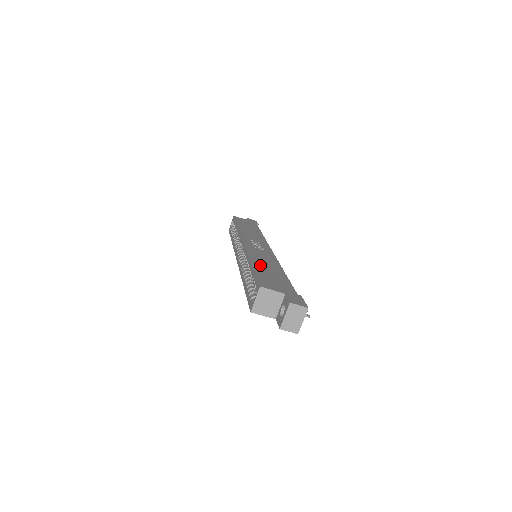
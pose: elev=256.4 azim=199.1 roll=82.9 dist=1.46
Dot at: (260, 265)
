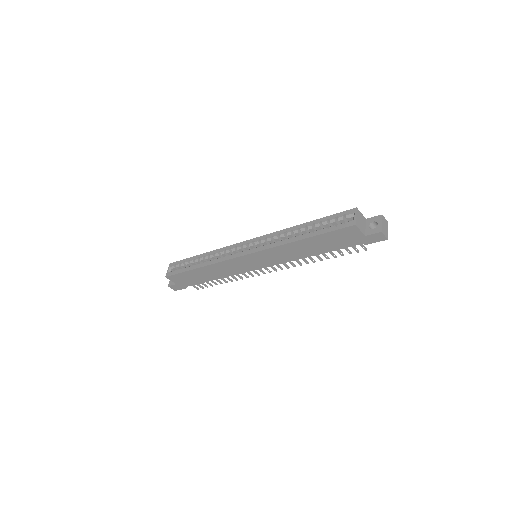
Dot at: occluded
